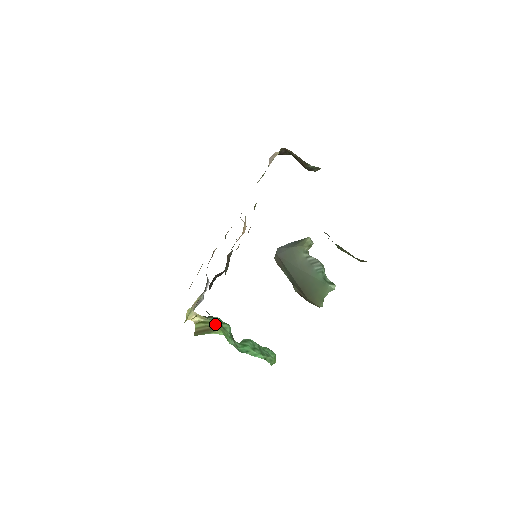
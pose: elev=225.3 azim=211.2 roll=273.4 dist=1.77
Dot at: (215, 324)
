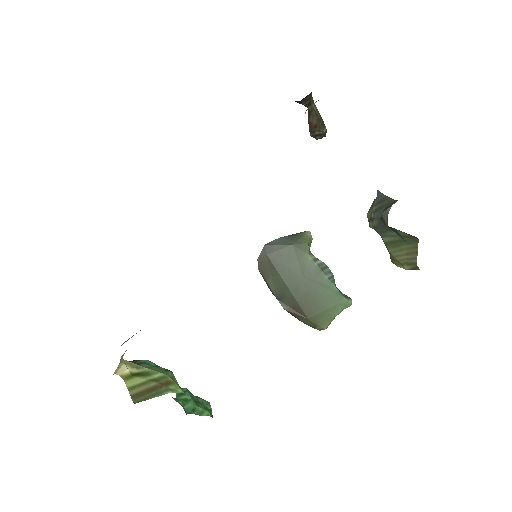
Dot at: (164, 375)
